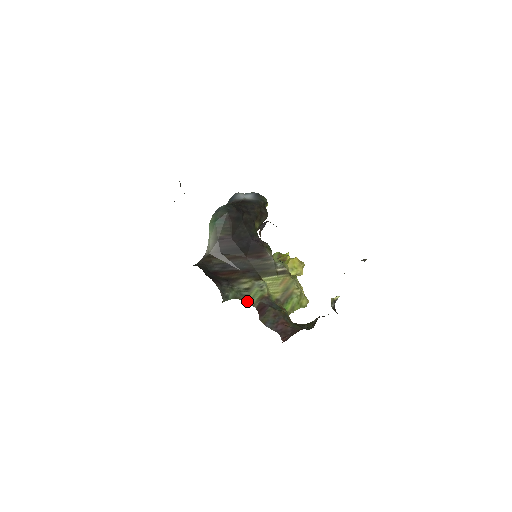
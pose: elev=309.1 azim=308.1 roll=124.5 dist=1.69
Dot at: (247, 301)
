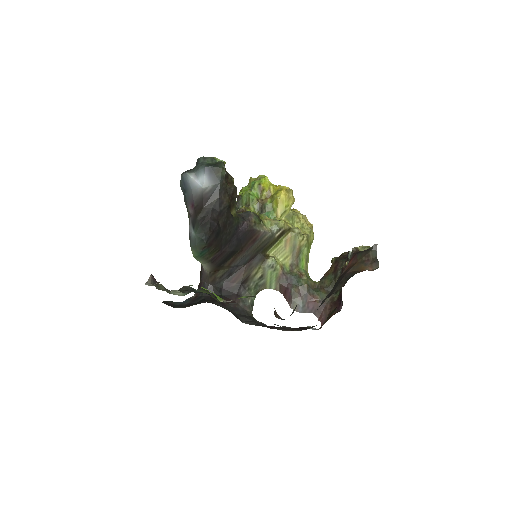
Dot at: (267, 288)
